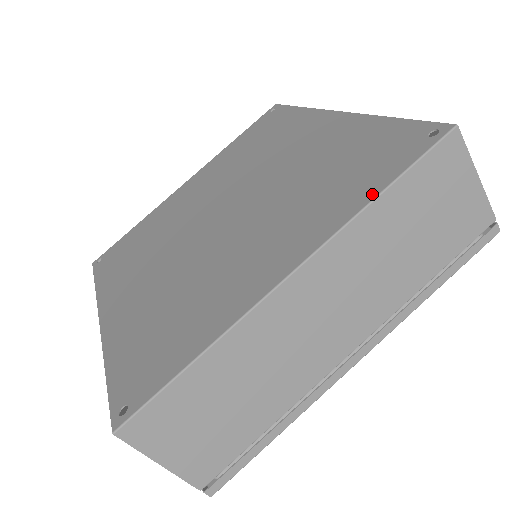
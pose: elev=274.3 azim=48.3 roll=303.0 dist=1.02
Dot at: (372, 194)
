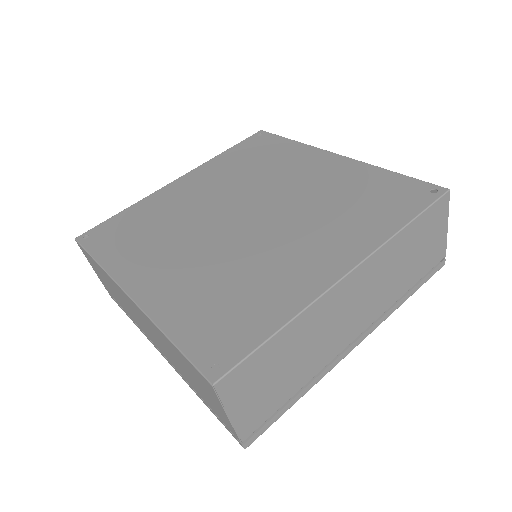
Dot at: (400, 225)
